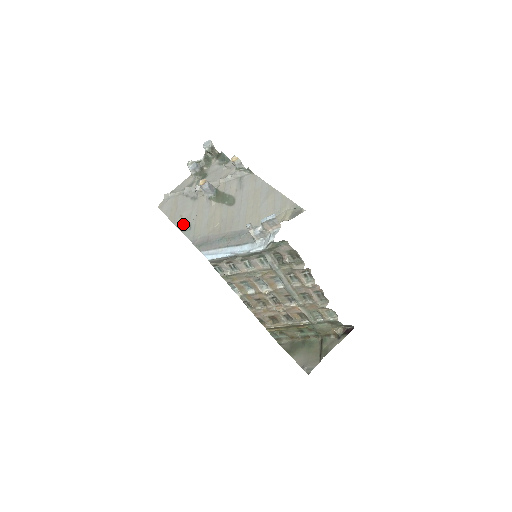
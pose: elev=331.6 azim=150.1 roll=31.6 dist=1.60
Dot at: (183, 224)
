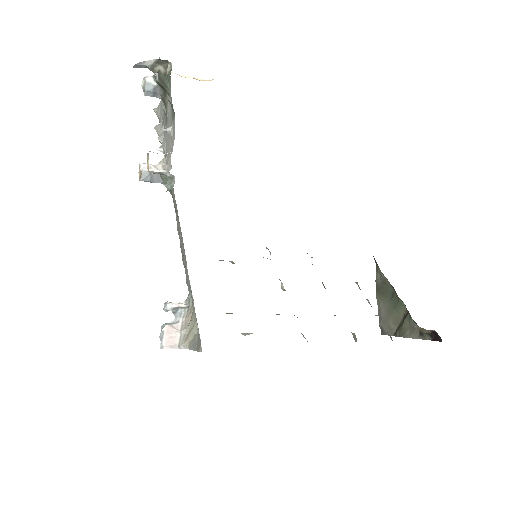
Dot at: occluded
